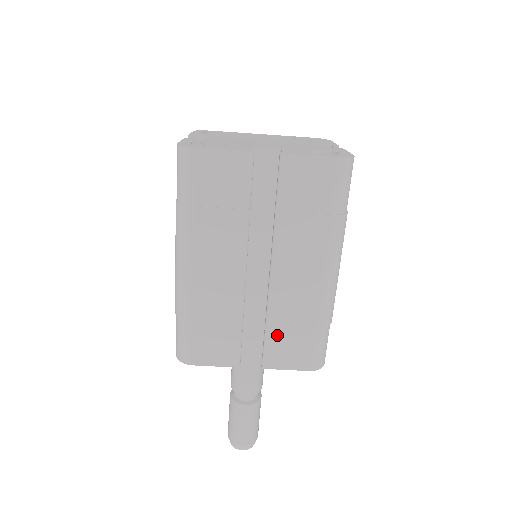
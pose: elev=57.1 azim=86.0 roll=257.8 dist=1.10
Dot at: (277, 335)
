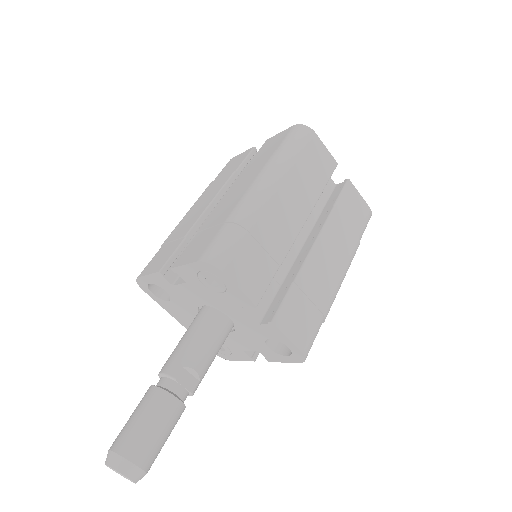
Dot at: (296, 298)
